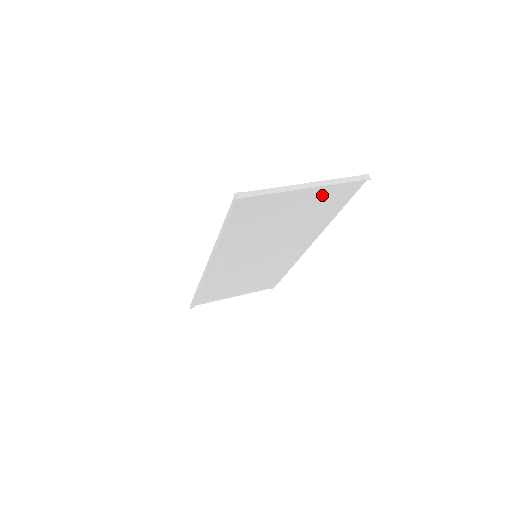
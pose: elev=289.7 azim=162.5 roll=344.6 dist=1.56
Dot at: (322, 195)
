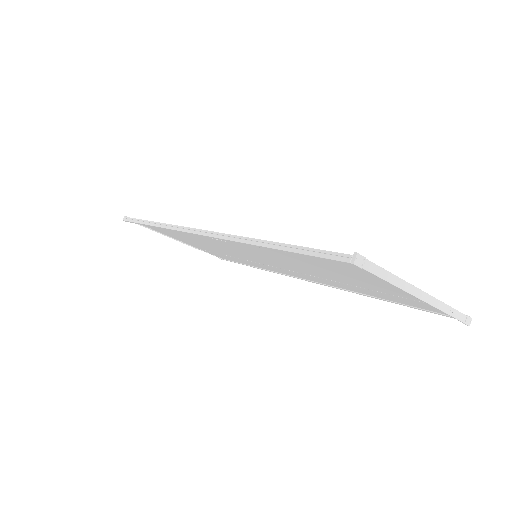
Dot at: (410, 298)
